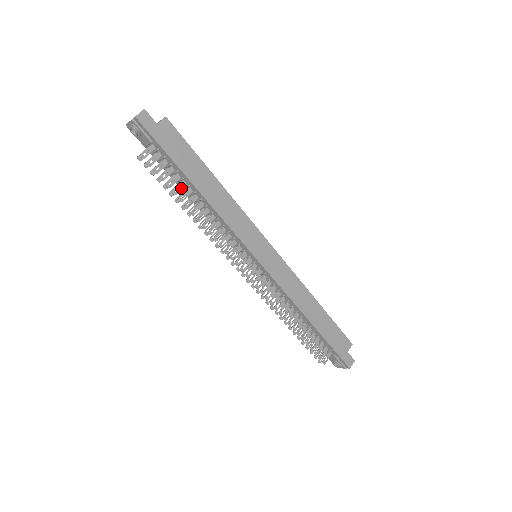
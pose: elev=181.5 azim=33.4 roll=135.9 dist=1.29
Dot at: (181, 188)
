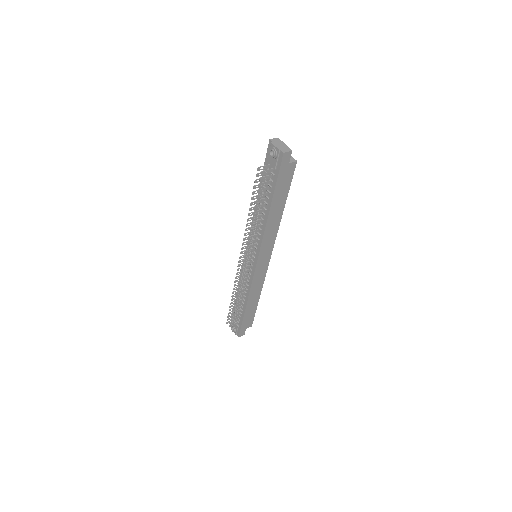
Dot at: (262, 201)
